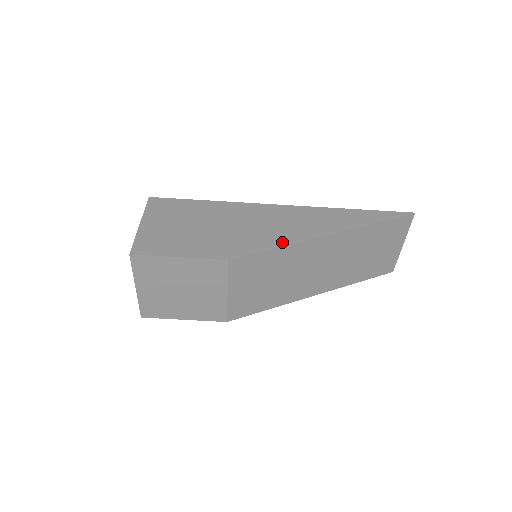
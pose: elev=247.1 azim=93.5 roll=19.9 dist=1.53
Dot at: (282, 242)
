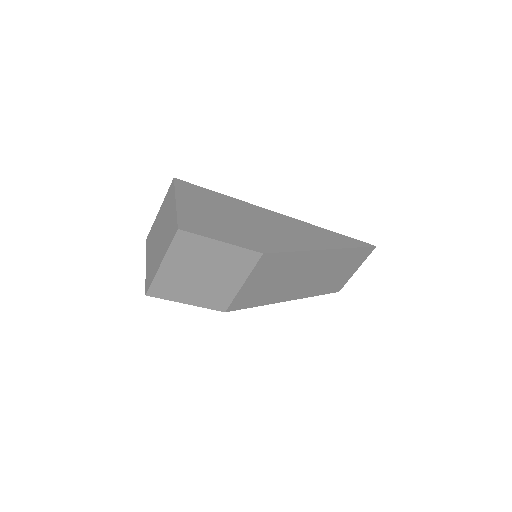
Dot at: (298, 247)
